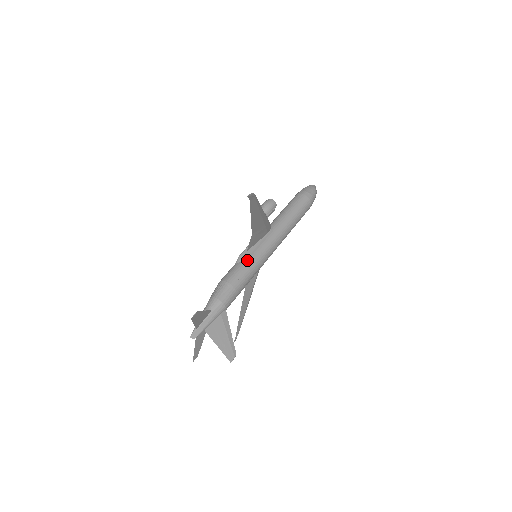
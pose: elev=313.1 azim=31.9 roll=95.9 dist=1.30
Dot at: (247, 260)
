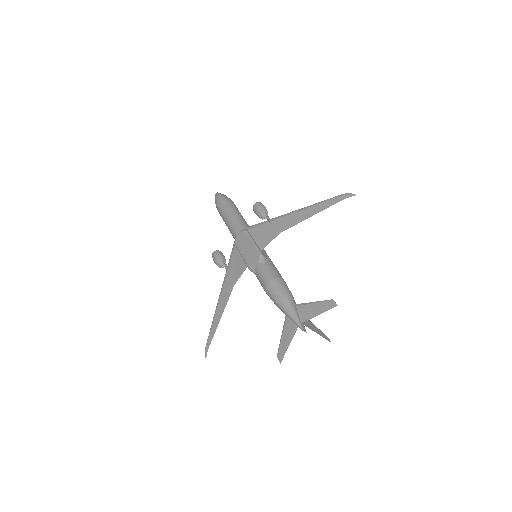
Dot at: (269, 258)
